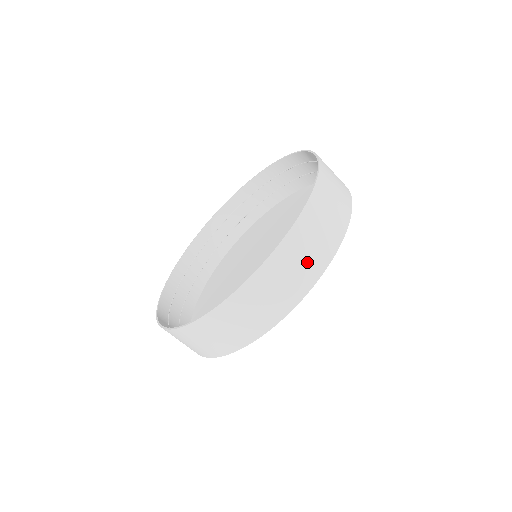
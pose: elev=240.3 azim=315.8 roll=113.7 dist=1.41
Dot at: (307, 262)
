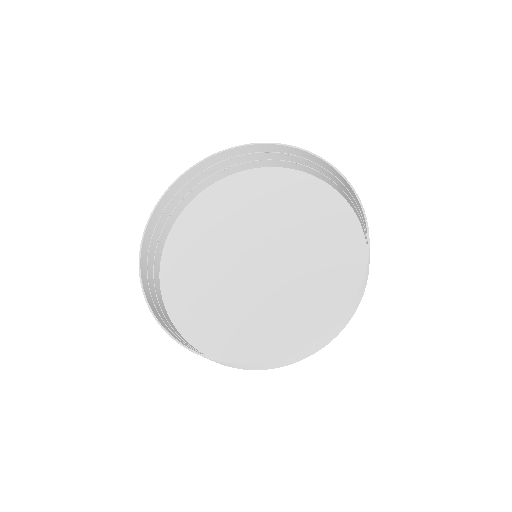
Dot at: (354, 309)
